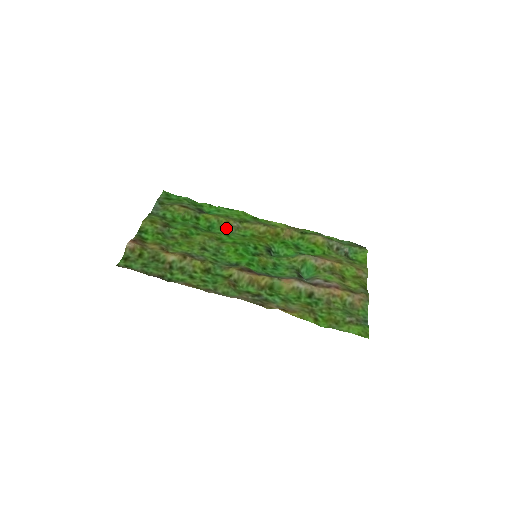
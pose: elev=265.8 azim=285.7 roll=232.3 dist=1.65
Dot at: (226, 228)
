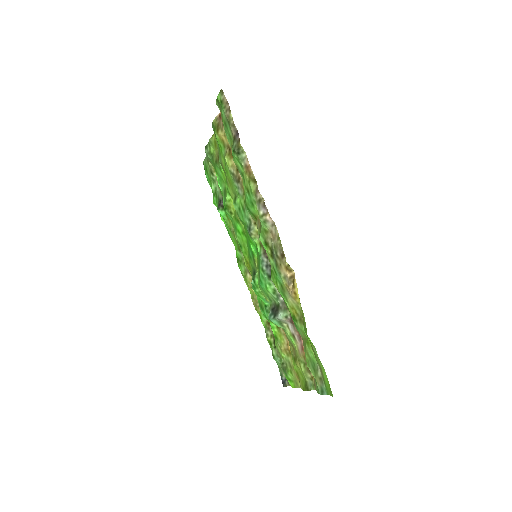
Dot at: (233, 227)
